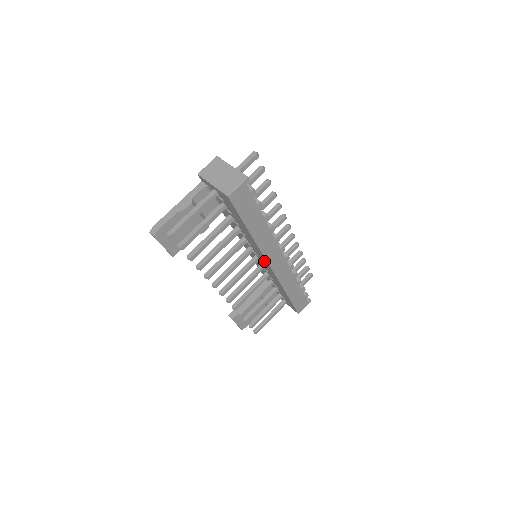
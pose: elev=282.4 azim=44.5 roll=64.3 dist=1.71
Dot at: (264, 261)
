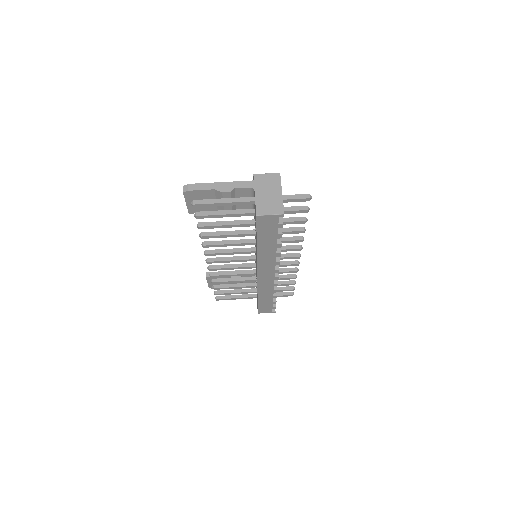
Dot at: occluded
